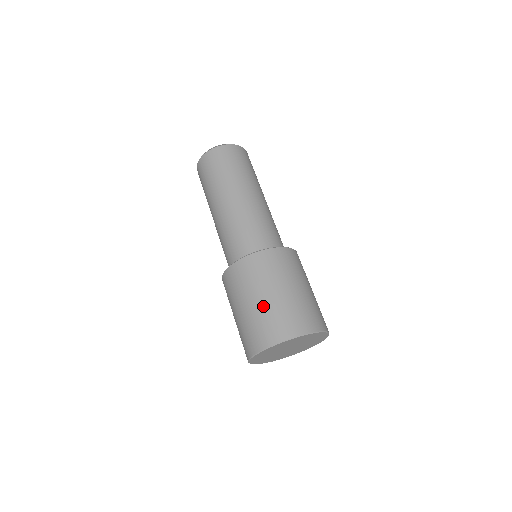
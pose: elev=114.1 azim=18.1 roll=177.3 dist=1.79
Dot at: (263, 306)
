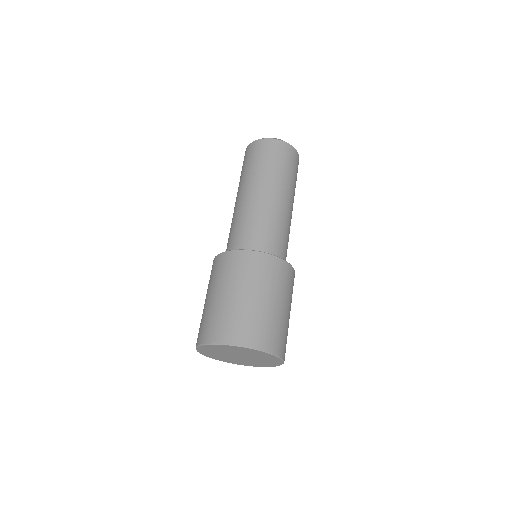
Dot at: (207, 306)
